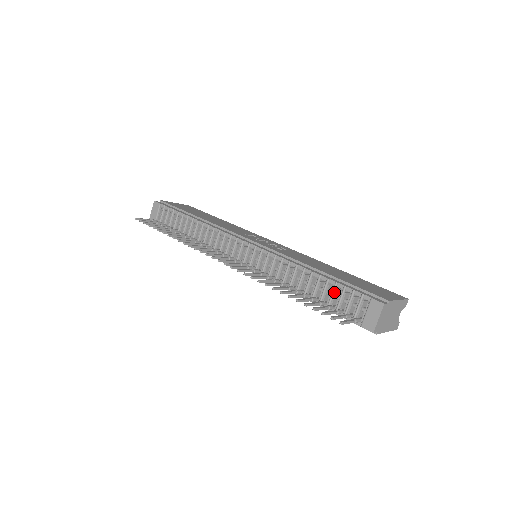
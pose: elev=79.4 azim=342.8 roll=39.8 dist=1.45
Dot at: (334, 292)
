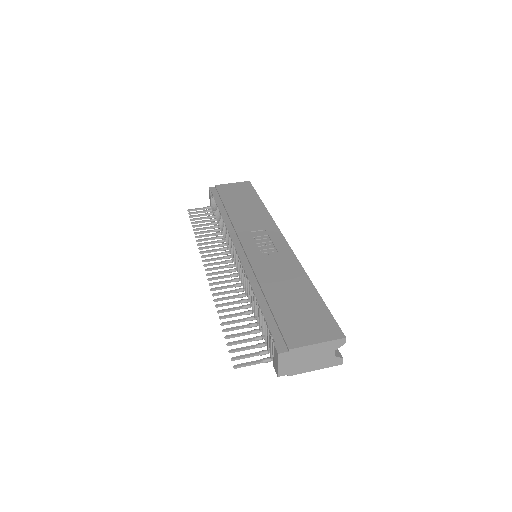
Dot at: (263, 323)
